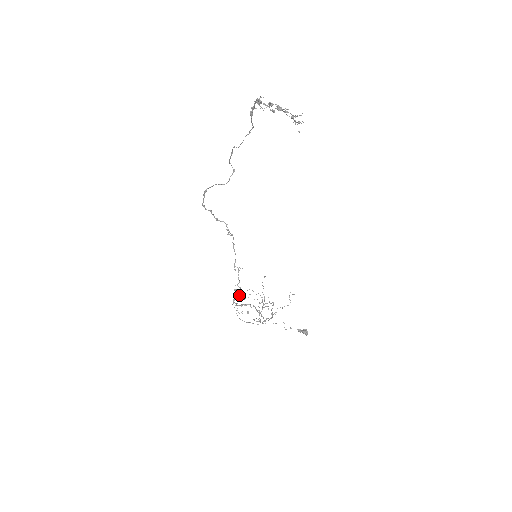
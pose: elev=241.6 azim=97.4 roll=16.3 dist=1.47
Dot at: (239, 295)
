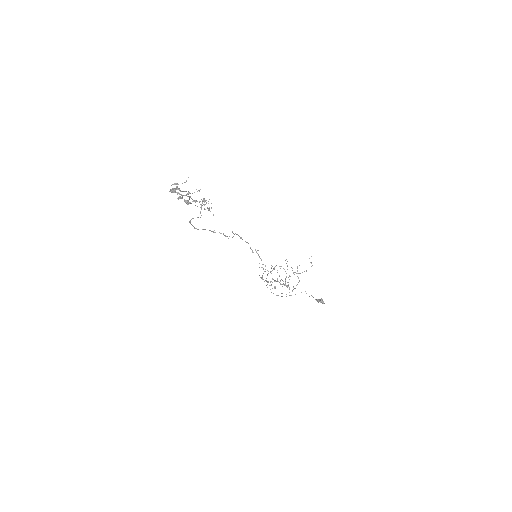
Dot at: (265, 271)
